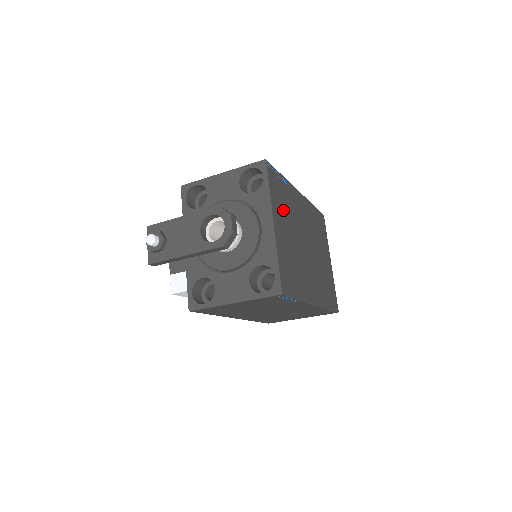
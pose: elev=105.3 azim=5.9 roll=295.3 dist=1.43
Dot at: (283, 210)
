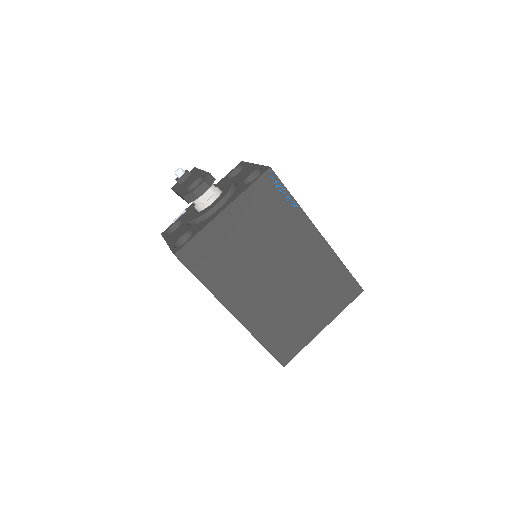
Dot at: (258, 217)
